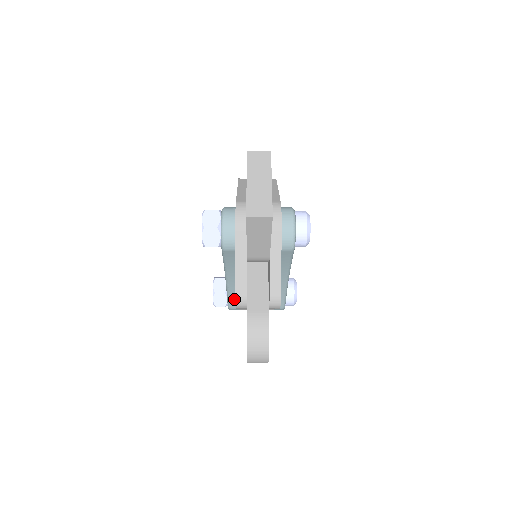
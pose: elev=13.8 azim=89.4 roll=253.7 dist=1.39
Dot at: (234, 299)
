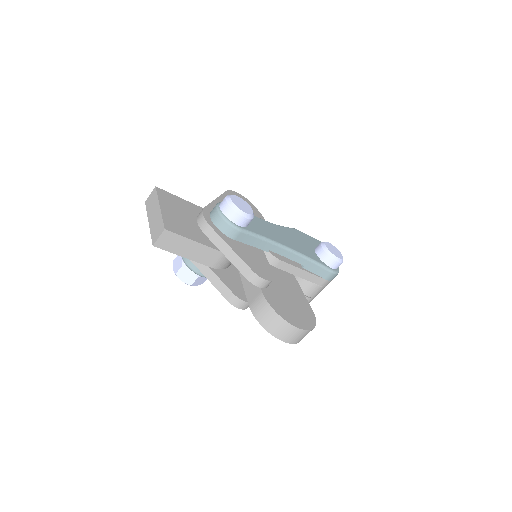
Dot at: occluded
